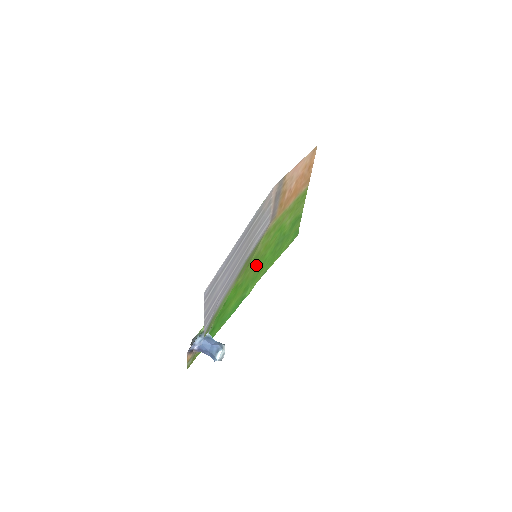
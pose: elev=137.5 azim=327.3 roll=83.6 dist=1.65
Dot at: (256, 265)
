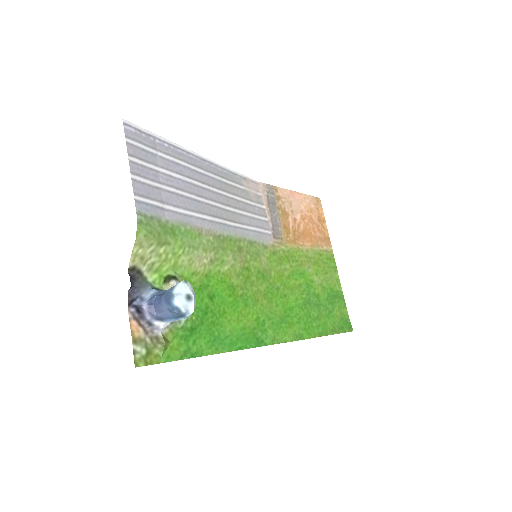
Dot at: (270, 296)
